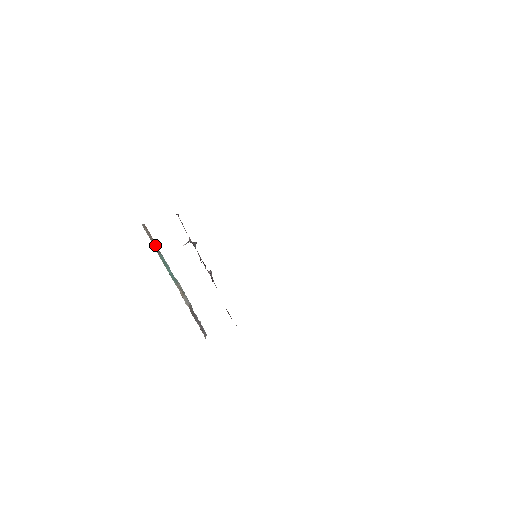
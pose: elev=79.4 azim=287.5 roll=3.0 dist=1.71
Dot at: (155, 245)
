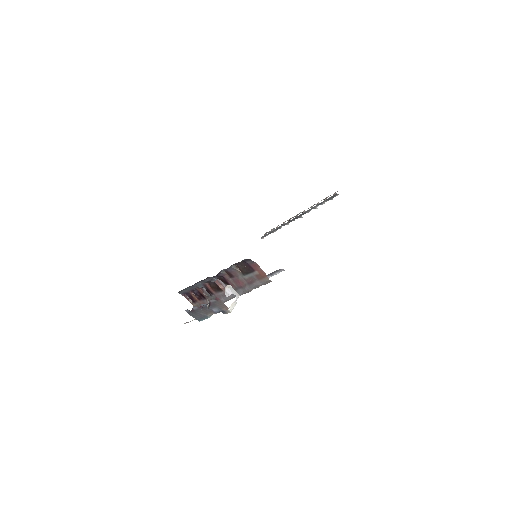
Dot at: occluded
